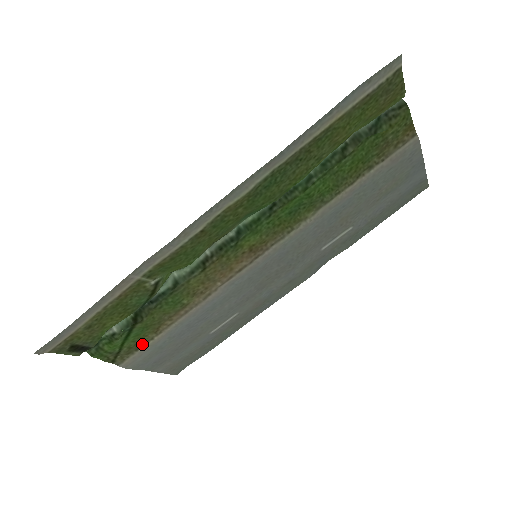
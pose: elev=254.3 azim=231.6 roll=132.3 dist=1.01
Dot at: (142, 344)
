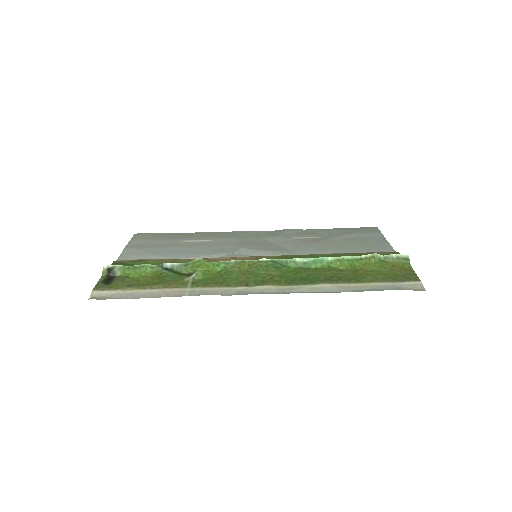
Dot at: (142, 260)
